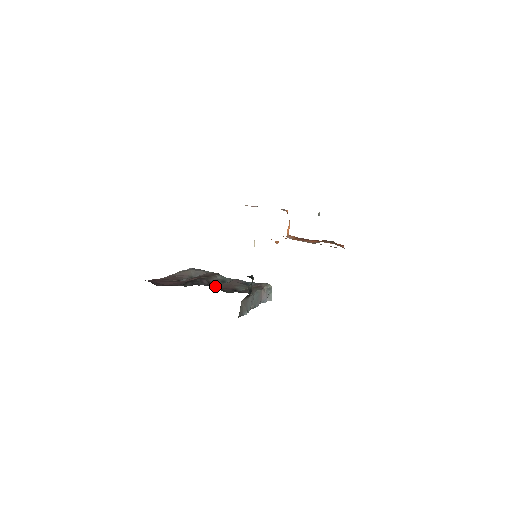
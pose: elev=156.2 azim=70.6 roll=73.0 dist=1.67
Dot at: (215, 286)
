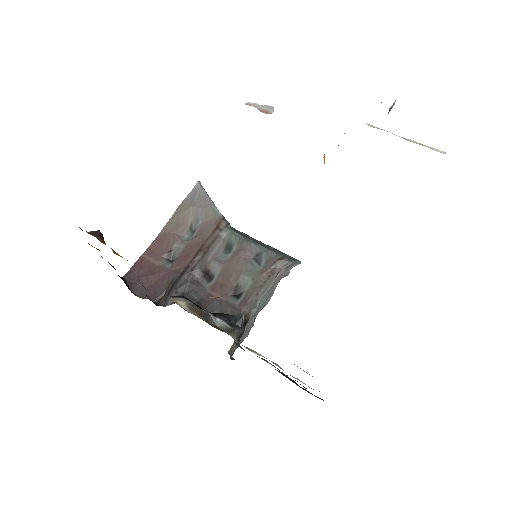
Dot at: (211, 277)
